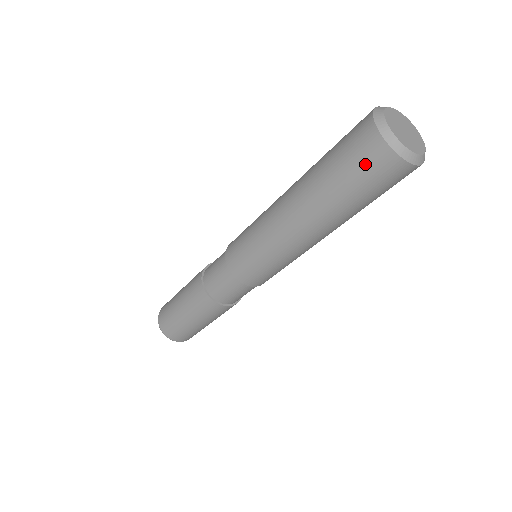
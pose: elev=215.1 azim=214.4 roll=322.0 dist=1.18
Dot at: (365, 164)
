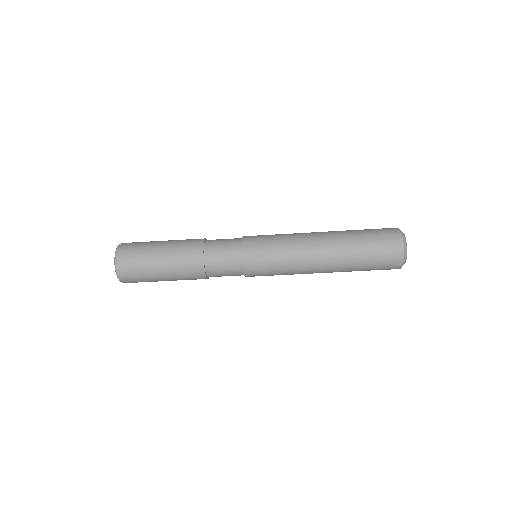
Dot at: (386, 258)
